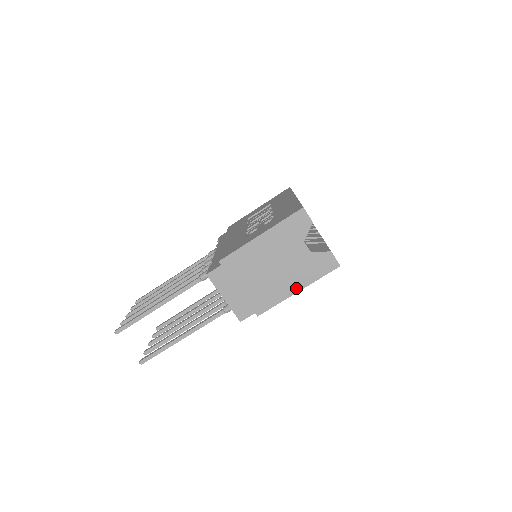
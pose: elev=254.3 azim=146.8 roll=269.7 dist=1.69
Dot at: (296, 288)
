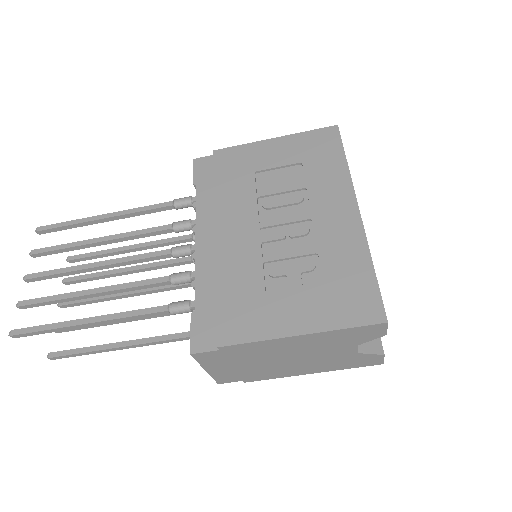
Dot at: (312, 371)
